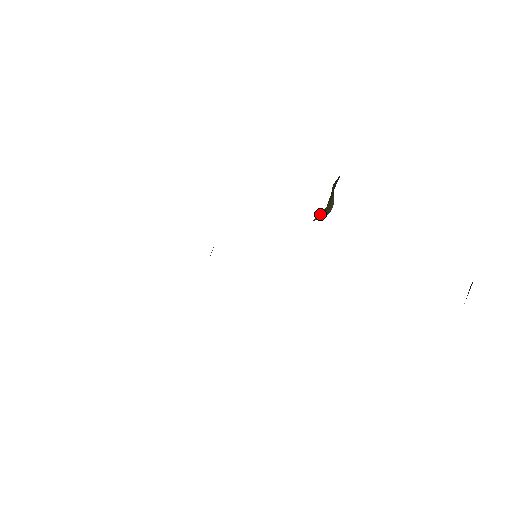
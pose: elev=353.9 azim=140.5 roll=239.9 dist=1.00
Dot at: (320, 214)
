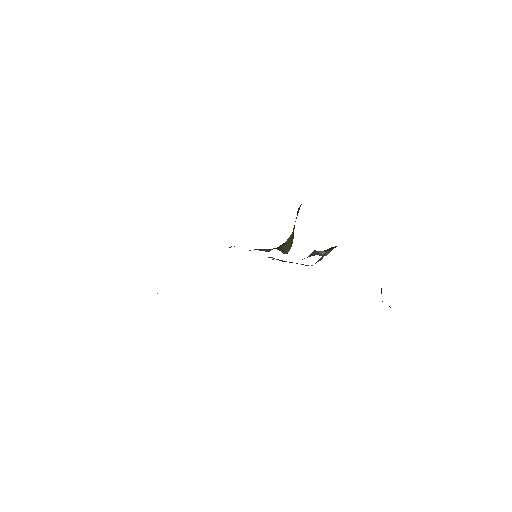
Dot at: (288, 239)
